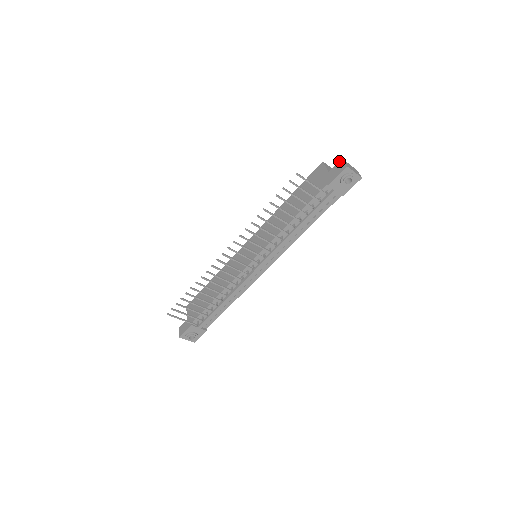
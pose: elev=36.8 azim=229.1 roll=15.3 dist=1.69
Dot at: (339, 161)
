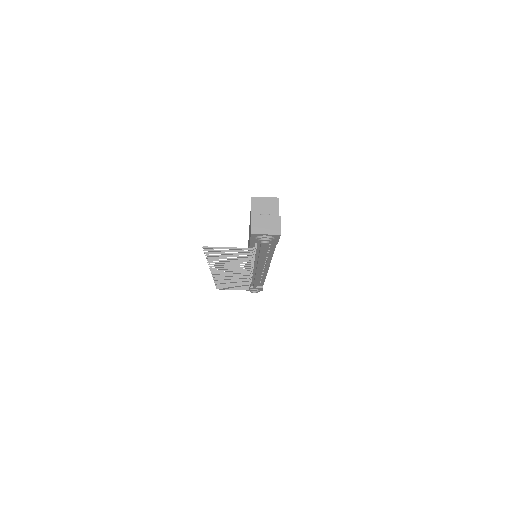
Dot at: occluded
